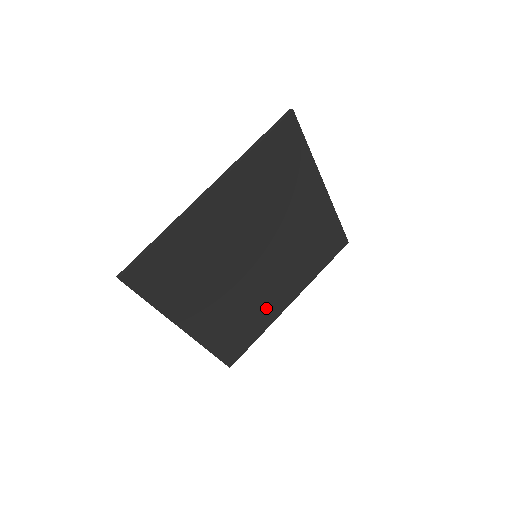
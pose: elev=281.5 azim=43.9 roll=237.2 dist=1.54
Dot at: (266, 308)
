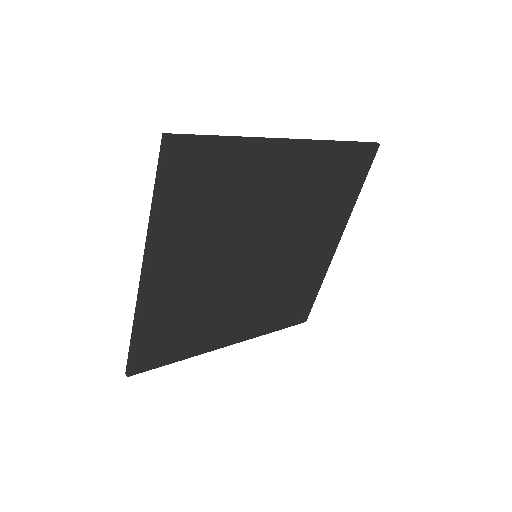
Dot at: (309, 269)
